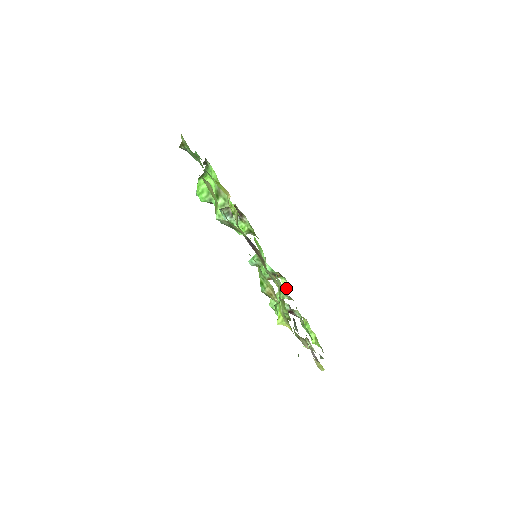
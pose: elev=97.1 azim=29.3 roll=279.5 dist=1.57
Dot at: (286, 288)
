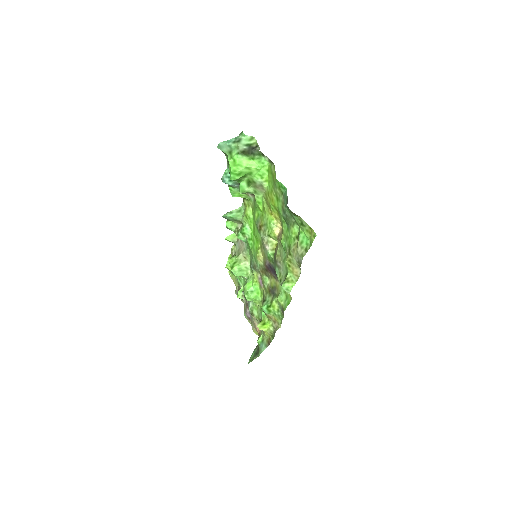
Dot at: (236, 237)
